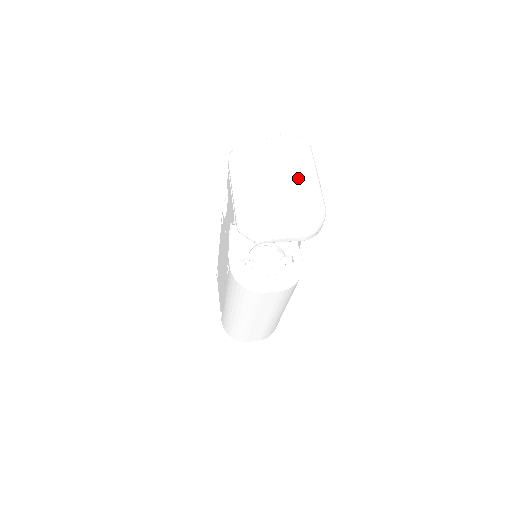
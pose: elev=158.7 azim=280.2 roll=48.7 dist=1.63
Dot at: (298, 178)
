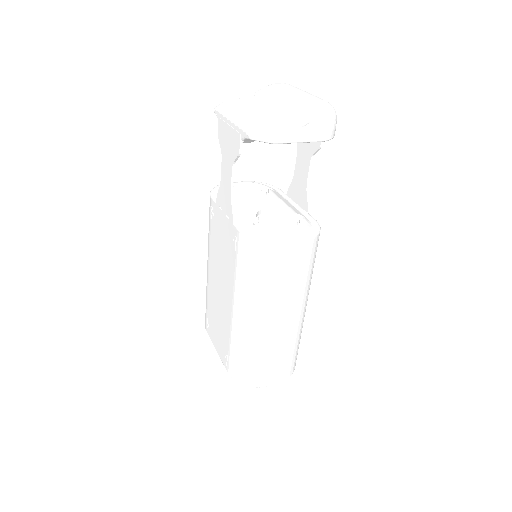
Dot at: (296, 94)
